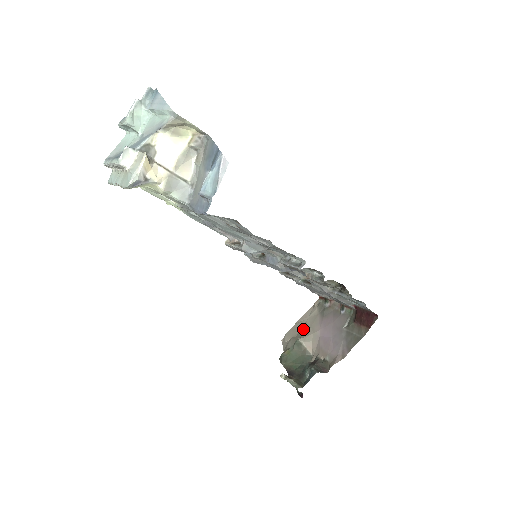
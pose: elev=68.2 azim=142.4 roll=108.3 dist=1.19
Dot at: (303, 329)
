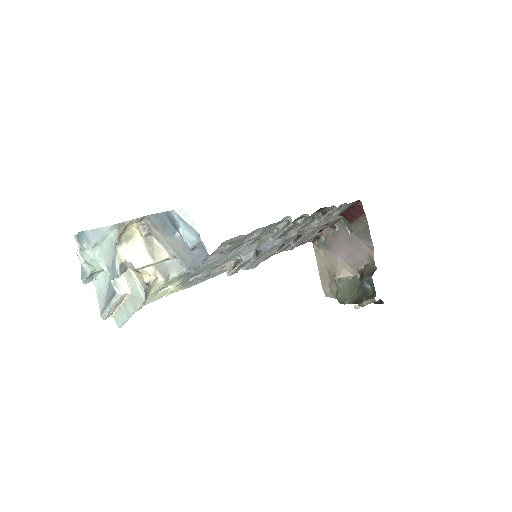
Dot at: (328, 271)
